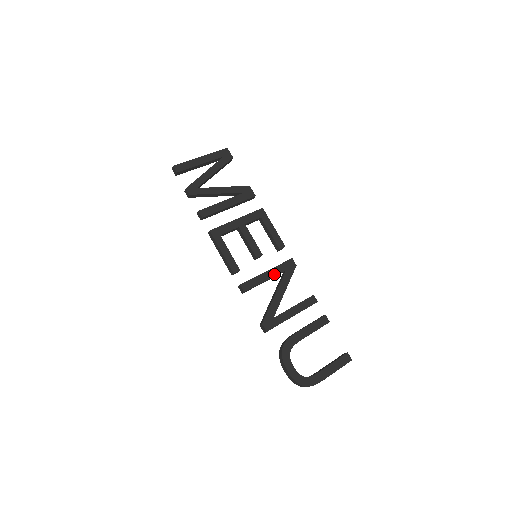
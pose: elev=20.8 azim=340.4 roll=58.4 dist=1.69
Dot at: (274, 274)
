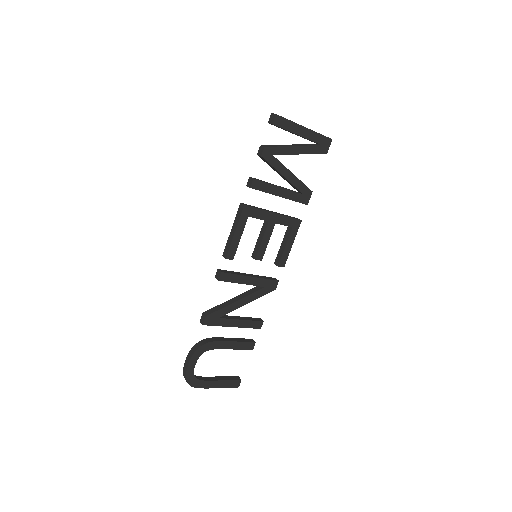
Dot at: (254, 283)
